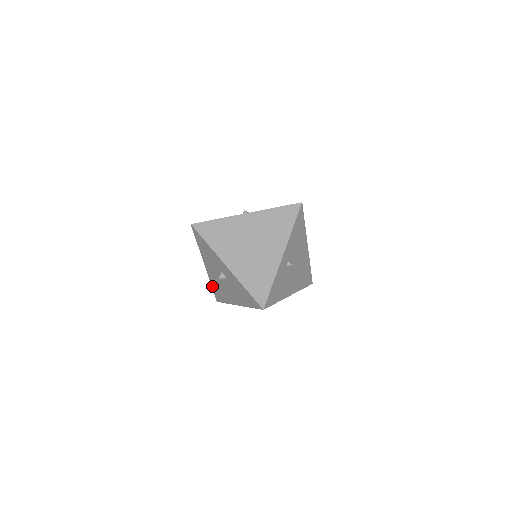
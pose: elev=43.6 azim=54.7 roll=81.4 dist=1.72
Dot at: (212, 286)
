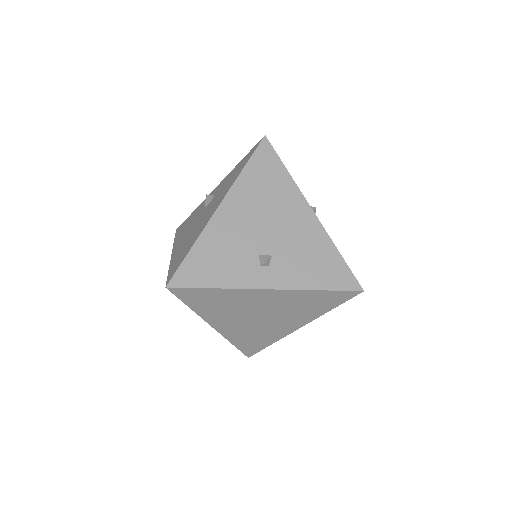
Dot at: occluded
